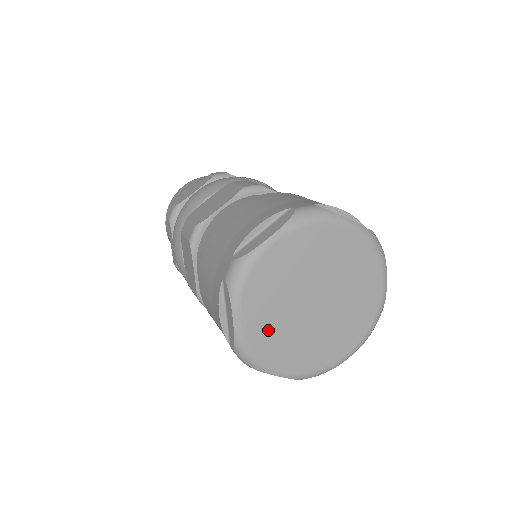
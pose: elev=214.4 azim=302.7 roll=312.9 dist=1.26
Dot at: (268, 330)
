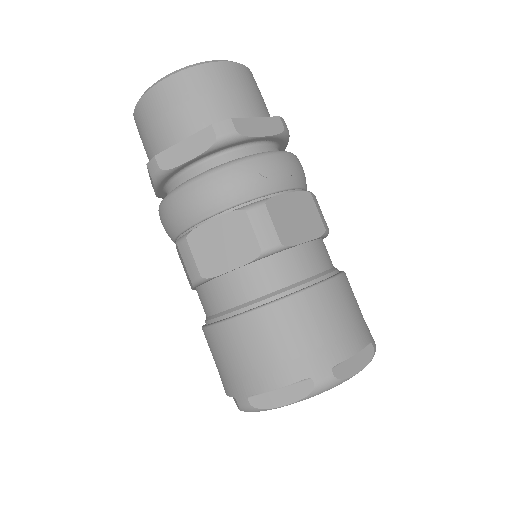
Dot at: occluded
